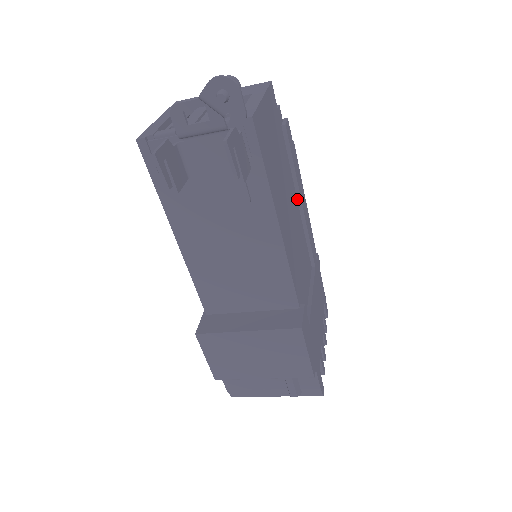
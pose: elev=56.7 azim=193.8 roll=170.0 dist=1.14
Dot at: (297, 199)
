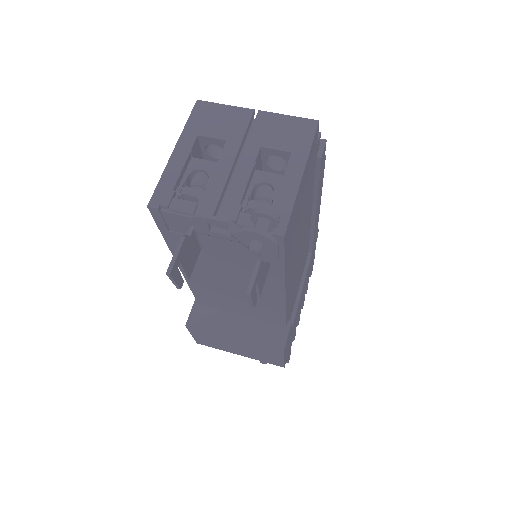
Dot at: (312, 210)
